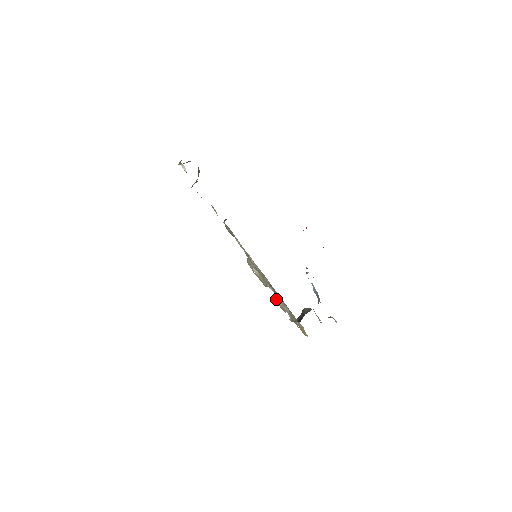
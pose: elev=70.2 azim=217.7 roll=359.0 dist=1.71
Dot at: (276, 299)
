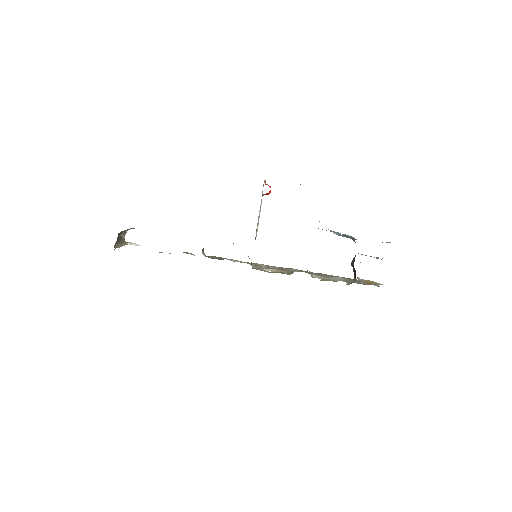
Dot at: occluded
